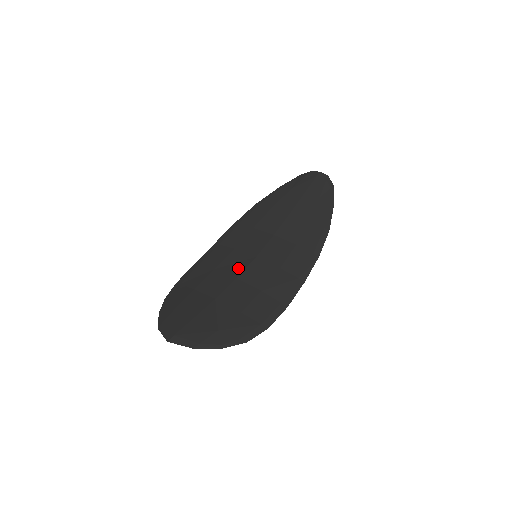
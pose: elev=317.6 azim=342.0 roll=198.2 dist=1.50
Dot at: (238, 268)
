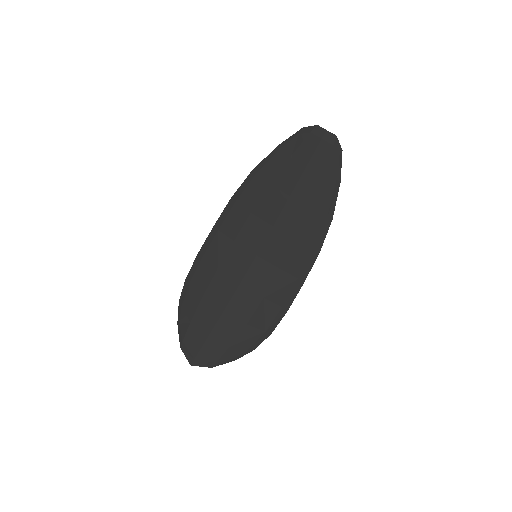
Dot at: (240, 271)
